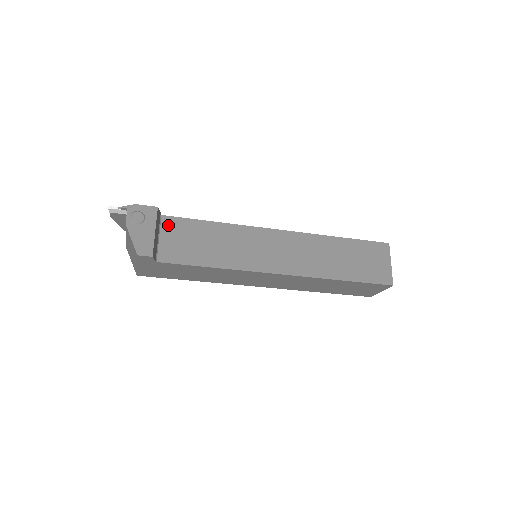
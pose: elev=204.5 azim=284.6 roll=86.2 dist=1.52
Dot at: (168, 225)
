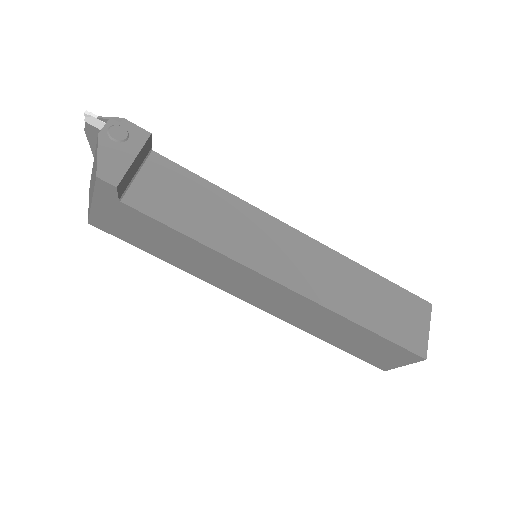
Dot at: (156, 165)
